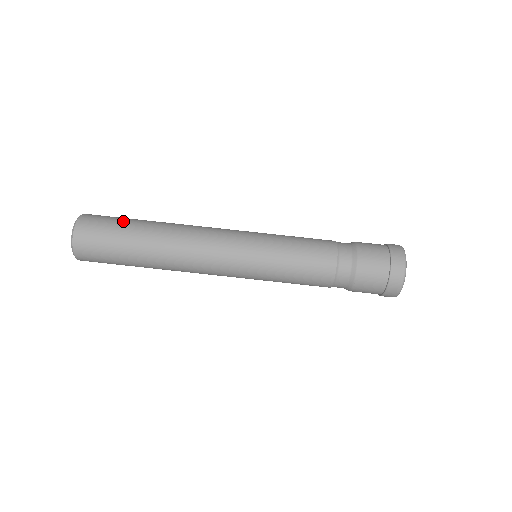
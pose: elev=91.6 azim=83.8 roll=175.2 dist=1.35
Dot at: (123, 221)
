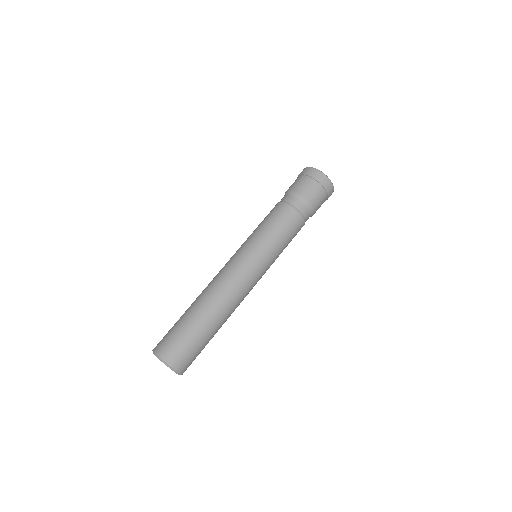
Dot at: occluded
